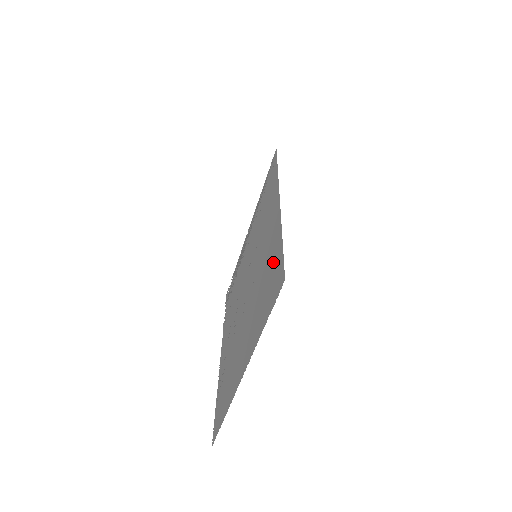
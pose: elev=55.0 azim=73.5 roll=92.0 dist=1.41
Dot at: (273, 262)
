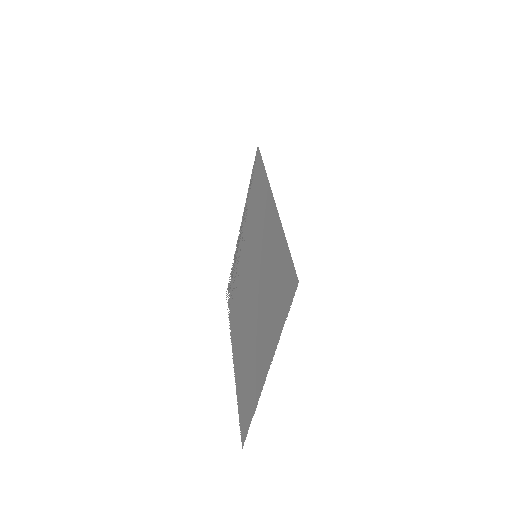
Dot at: (280, 263)
